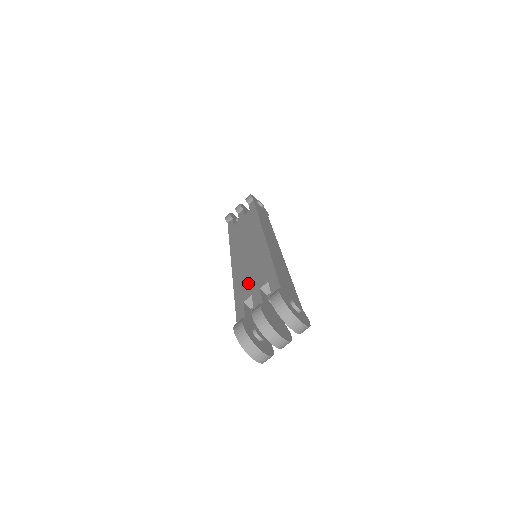
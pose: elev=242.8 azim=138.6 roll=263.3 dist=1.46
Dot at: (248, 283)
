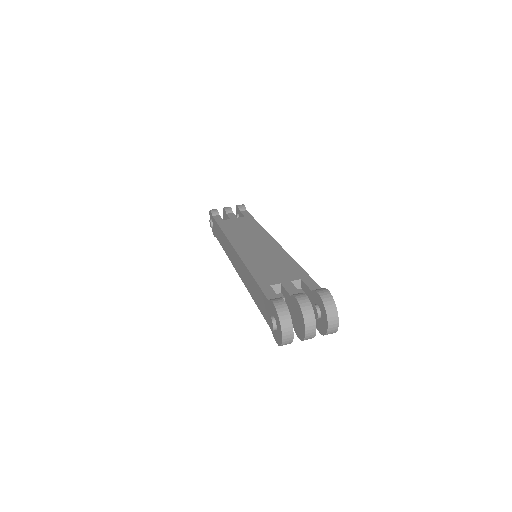
Dot at: (271, 272)
